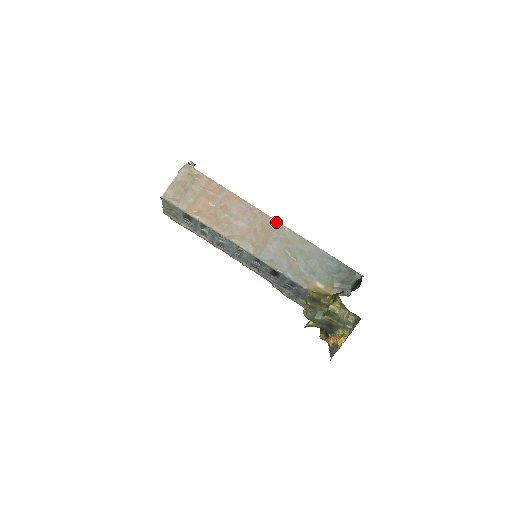
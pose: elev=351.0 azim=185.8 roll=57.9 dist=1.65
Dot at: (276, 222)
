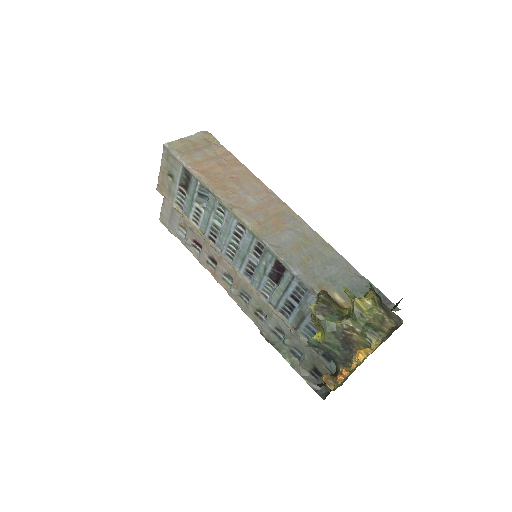
Dot at: (295, 214)
